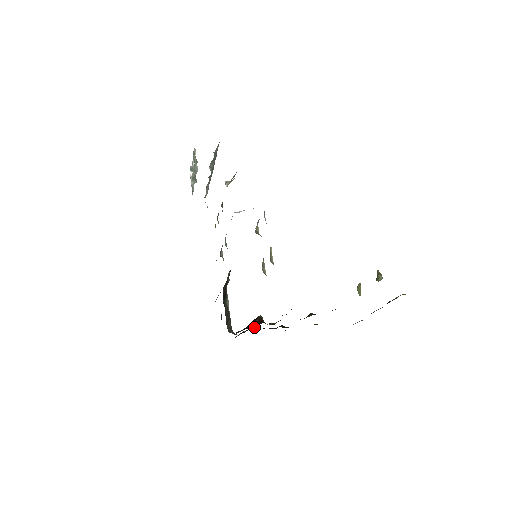
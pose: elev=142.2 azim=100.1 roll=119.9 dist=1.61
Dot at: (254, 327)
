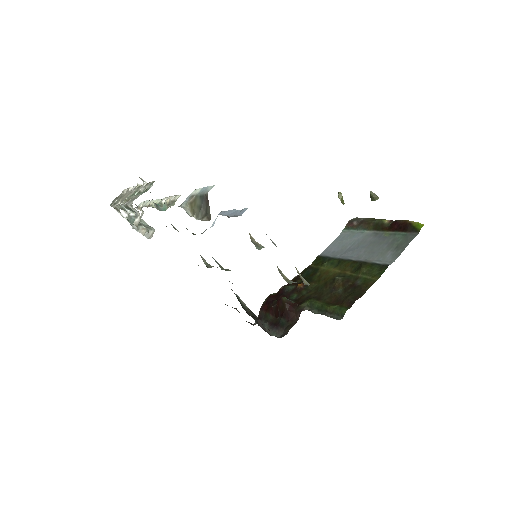
Dot at: (295, 321)
